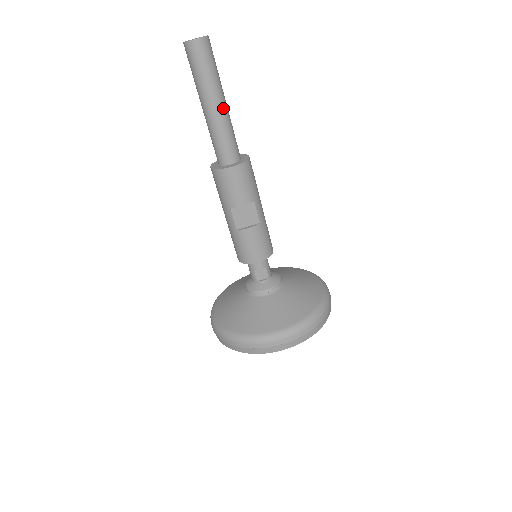
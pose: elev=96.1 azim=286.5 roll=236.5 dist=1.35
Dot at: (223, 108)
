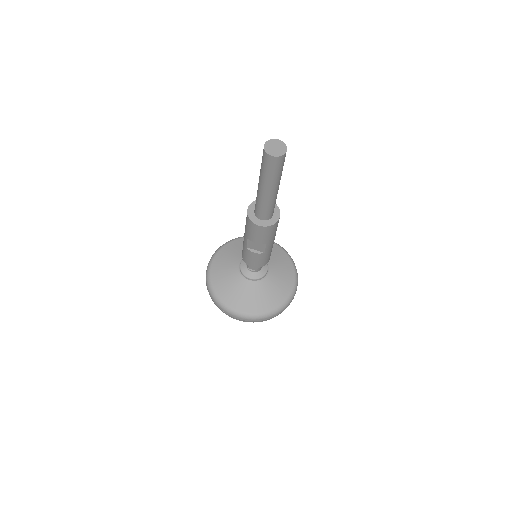
Dot at: (272, 194)
